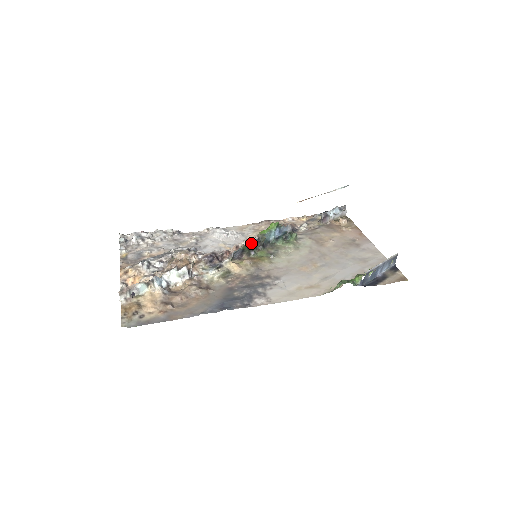
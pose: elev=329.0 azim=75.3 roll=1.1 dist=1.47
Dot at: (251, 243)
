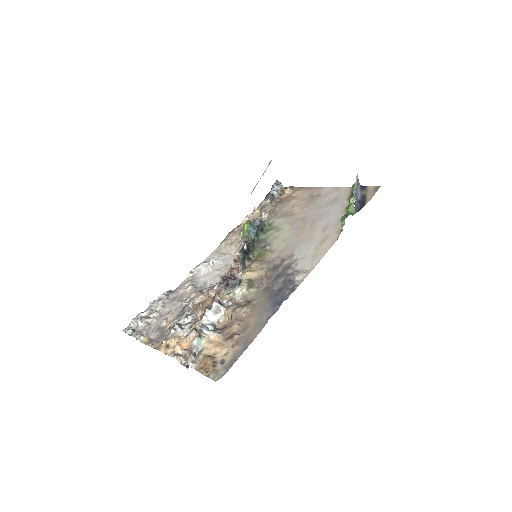
Dot at: (244, 249)
